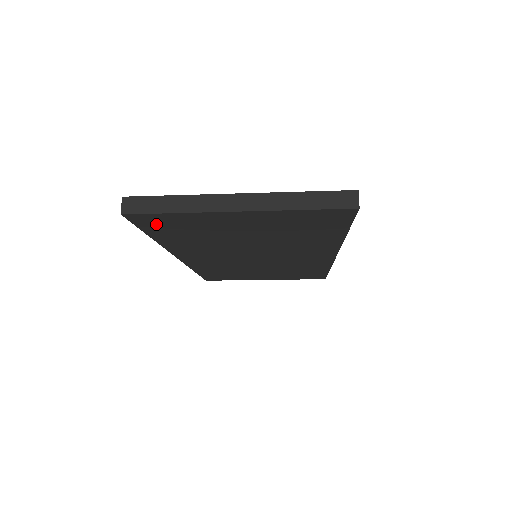
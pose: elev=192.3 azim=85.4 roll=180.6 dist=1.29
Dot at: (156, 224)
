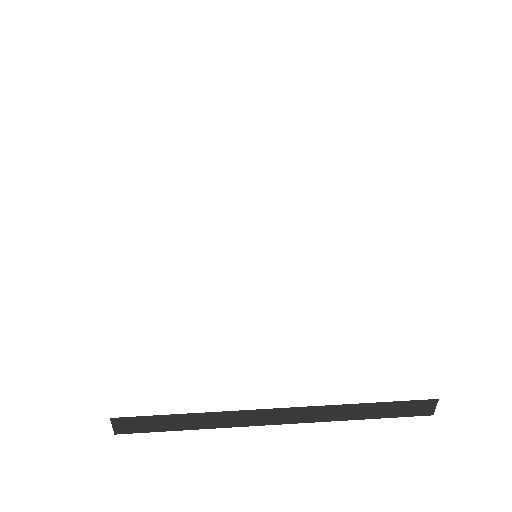
Dot at: occluded
